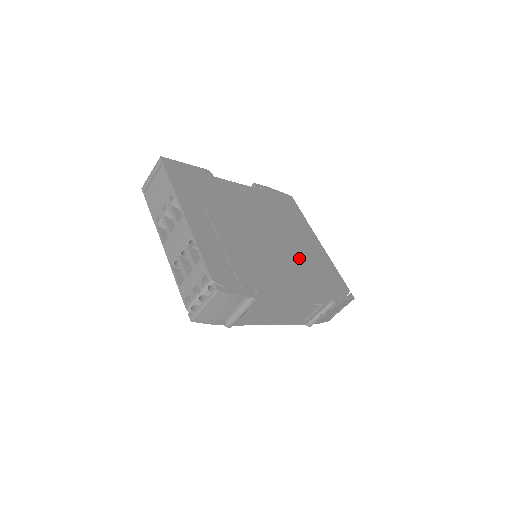
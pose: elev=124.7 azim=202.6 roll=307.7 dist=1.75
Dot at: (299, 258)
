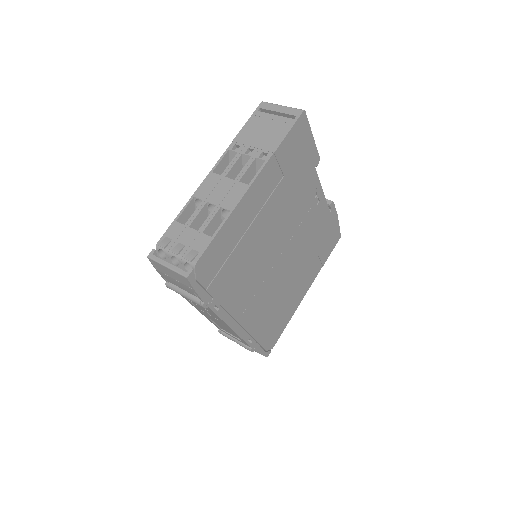
Dot at: (277, 295)
